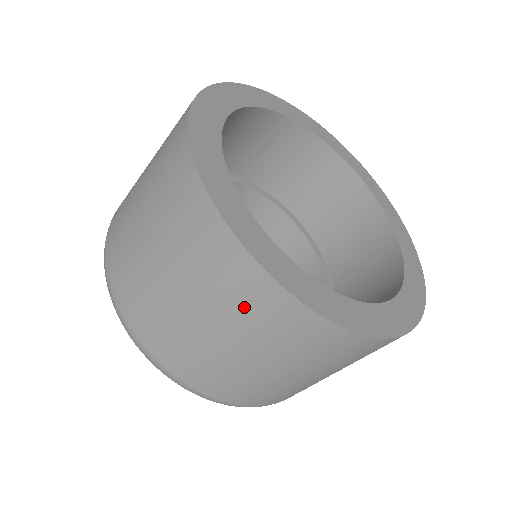
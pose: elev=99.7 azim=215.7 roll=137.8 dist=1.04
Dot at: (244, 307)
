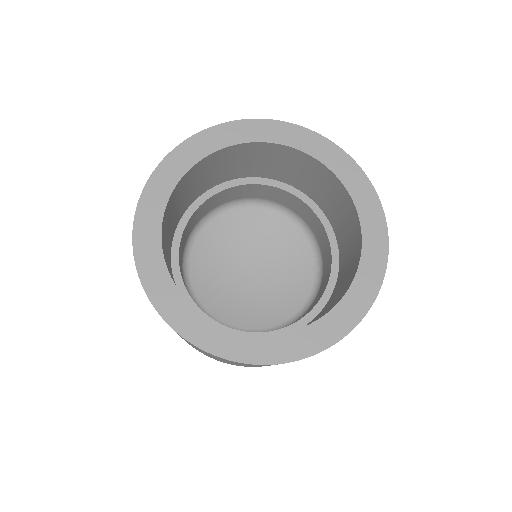
Dot at: occluded
